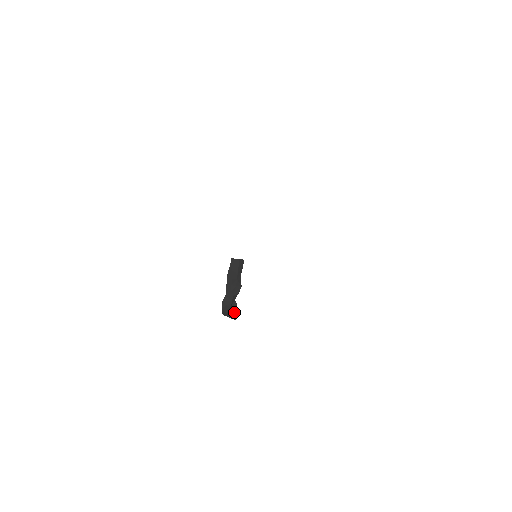
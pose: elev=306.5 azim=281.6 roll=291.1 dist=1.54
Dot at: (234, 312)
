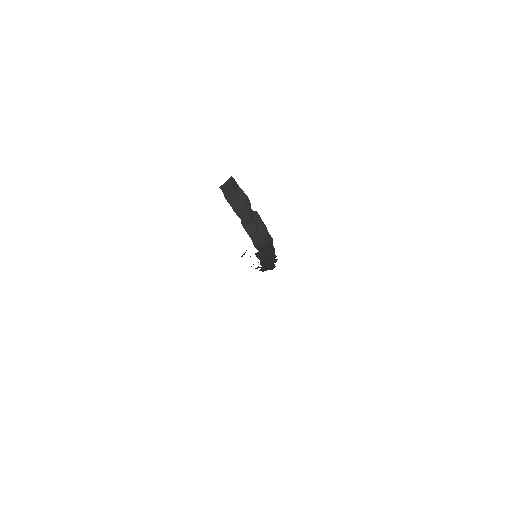
Dot at: (261, 222)
